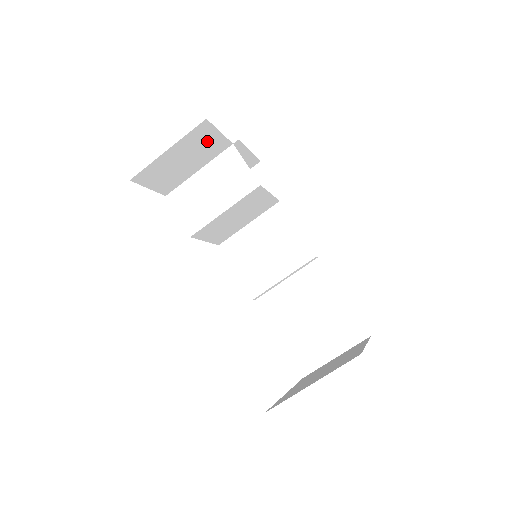
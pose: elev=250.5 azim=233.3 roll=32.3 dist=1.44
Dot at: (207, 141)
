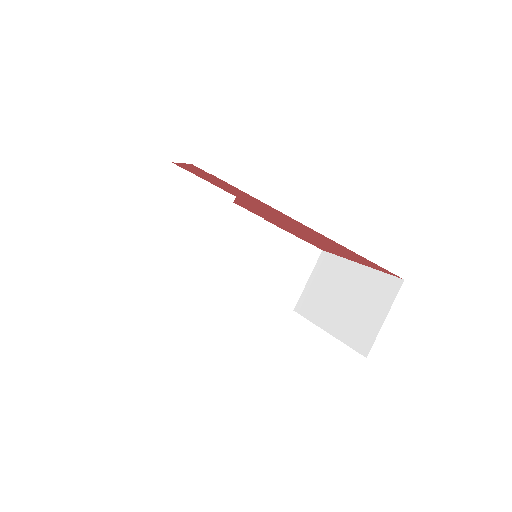
Dot at: occluded
